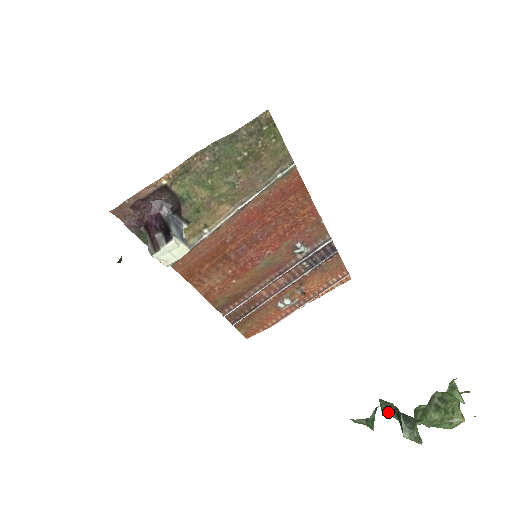
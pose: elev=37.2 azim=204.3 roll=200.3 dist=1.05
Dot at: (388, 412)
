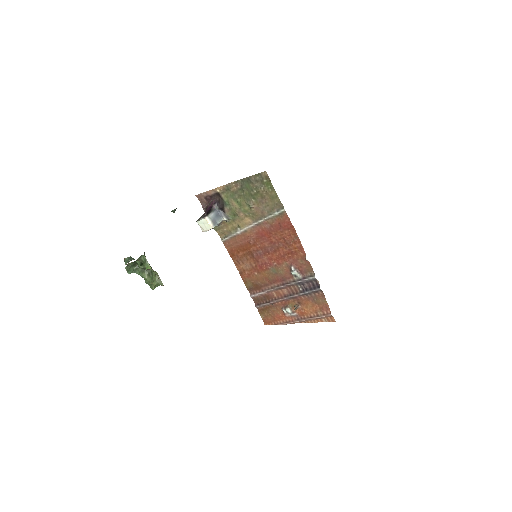
Dot at: occluded
